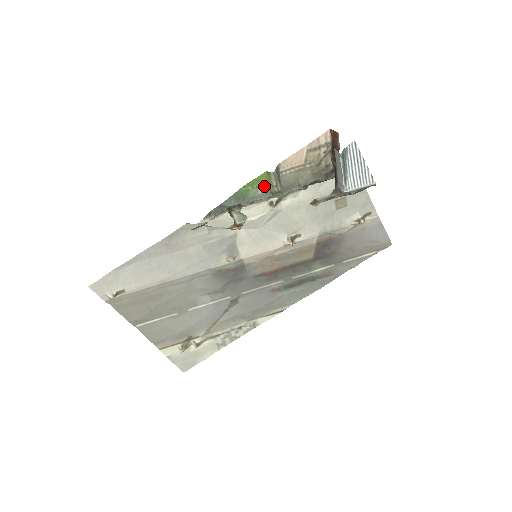
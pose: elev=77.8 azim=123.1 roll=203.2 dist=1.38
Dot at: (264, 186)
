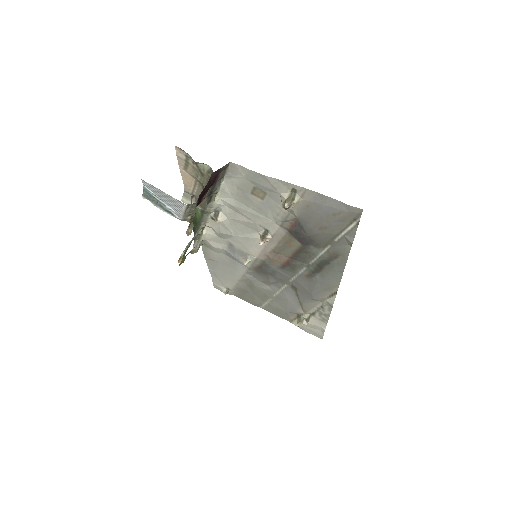
Dot at: occluded
